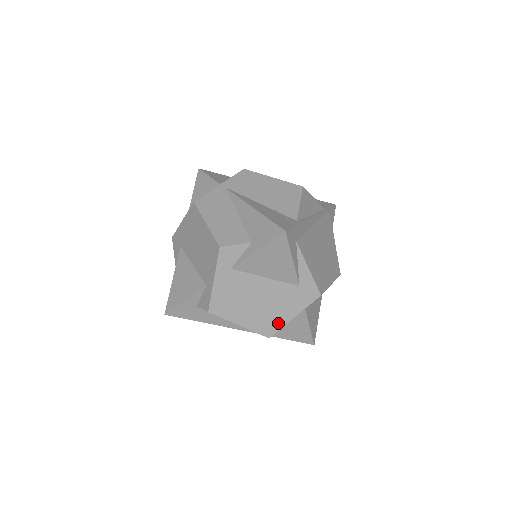
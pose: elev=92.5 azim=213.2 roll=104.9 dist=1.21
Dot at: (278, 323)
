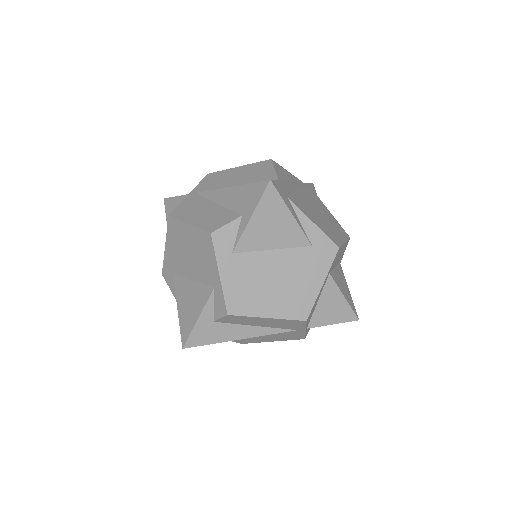
Dot at: (308, 298)
